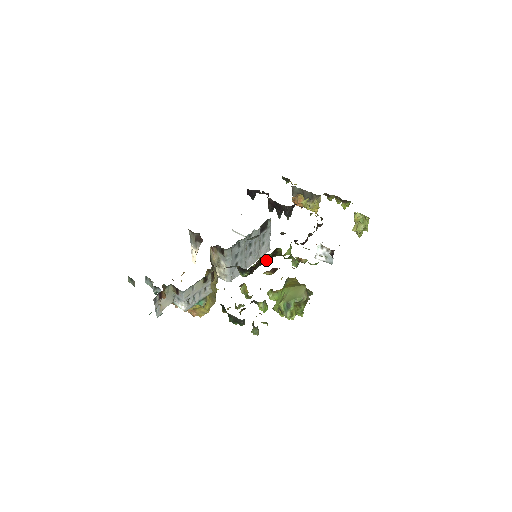
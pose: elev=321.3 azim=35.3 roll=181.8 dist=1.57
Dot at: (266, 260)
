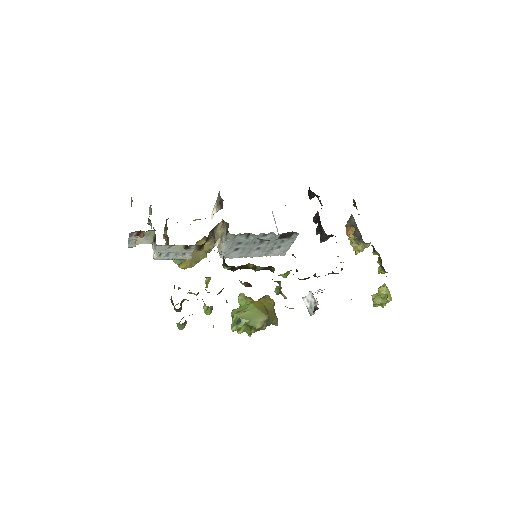
Dot at: (255, 268)
